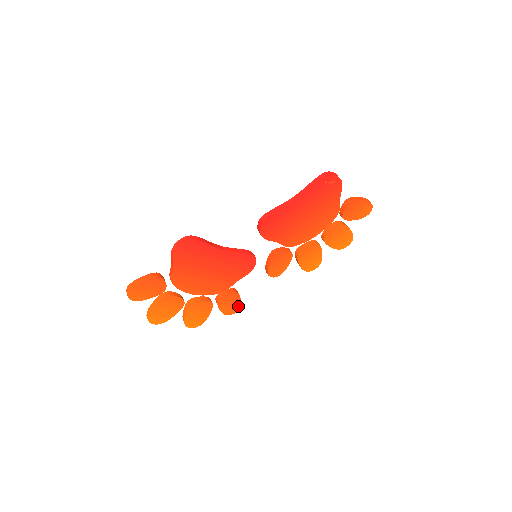
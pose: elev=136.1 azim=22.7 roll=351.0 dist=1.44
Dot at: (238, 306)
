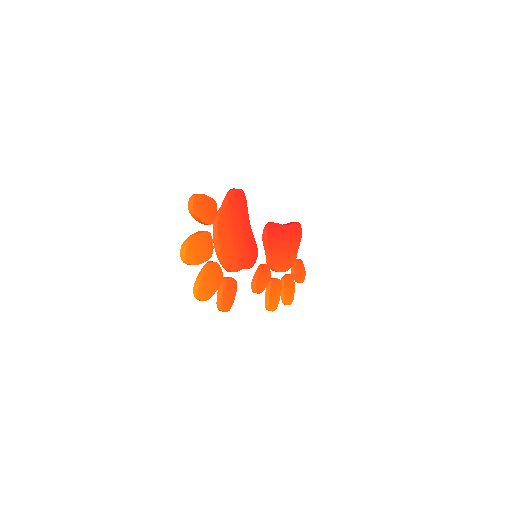
Dot at: (231, 304)
